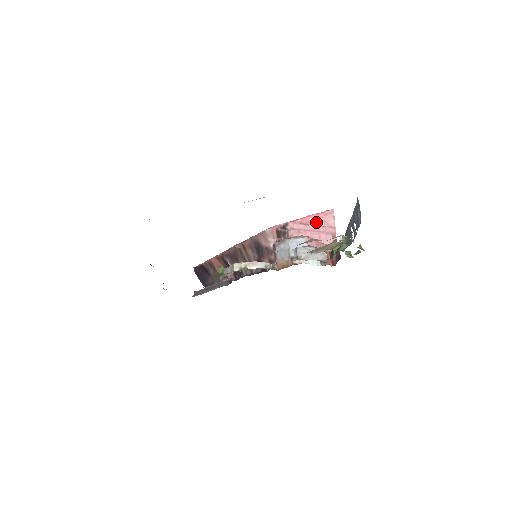
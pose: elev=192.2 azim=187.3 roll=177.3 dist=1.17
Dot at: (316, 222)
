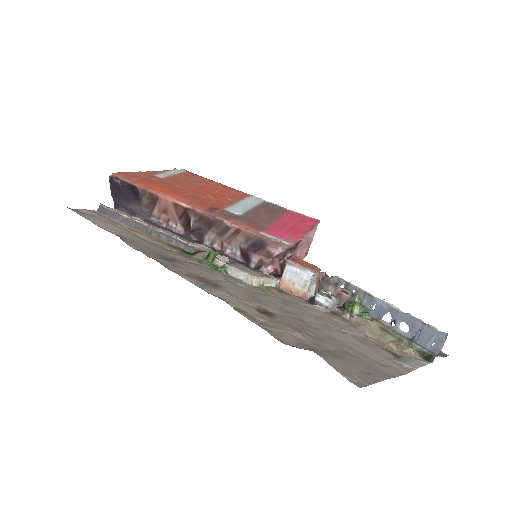
Dot at: (309, 234)
